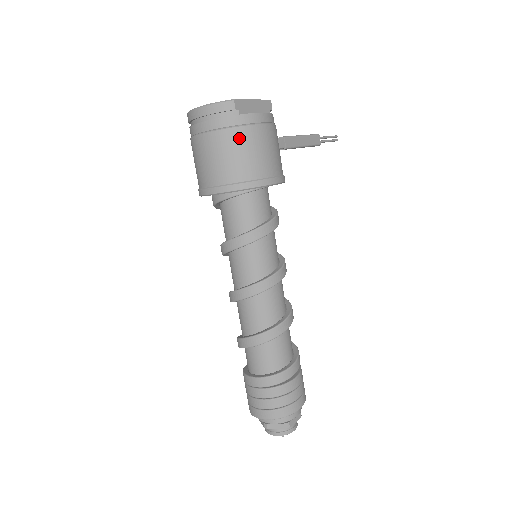
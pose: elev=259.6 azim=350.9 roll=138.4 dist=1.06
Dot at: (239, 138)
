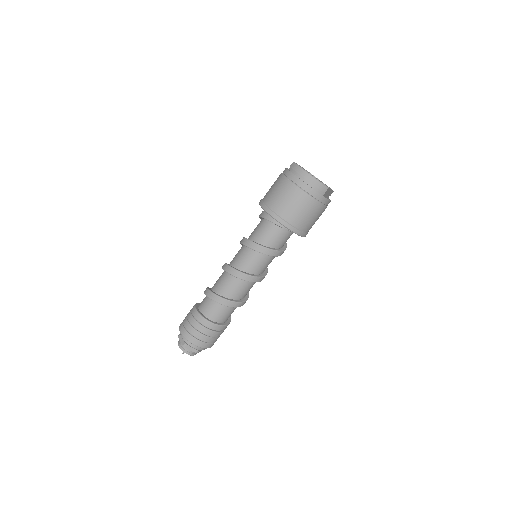
Dot at: (314, 207)
